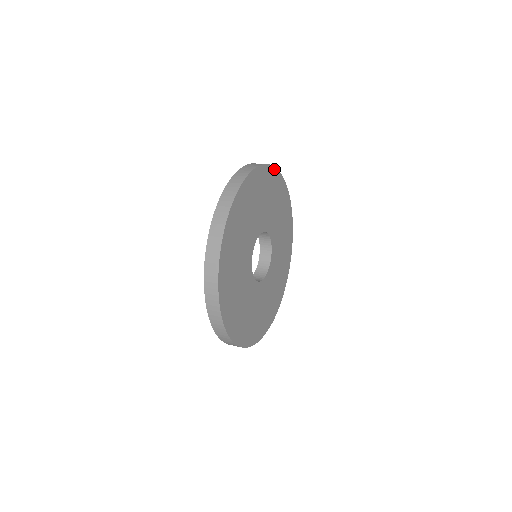
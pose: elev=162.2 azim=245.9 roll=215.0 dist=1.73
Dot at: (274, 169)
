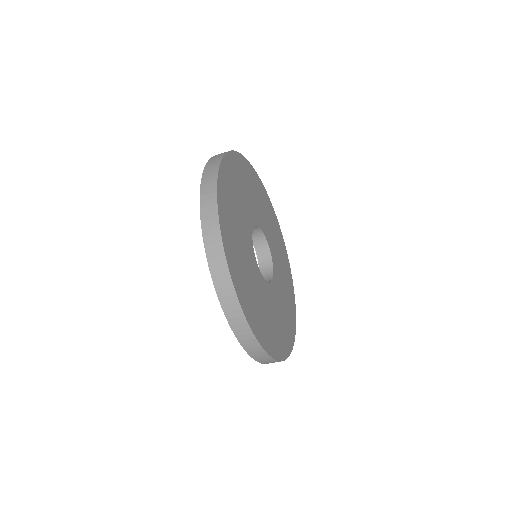
Dot at: (240, 155)
